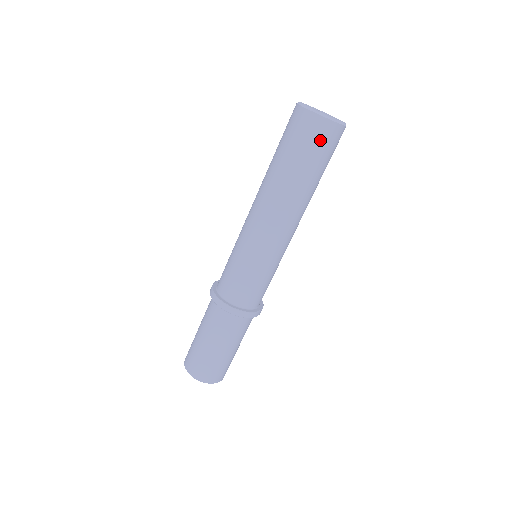
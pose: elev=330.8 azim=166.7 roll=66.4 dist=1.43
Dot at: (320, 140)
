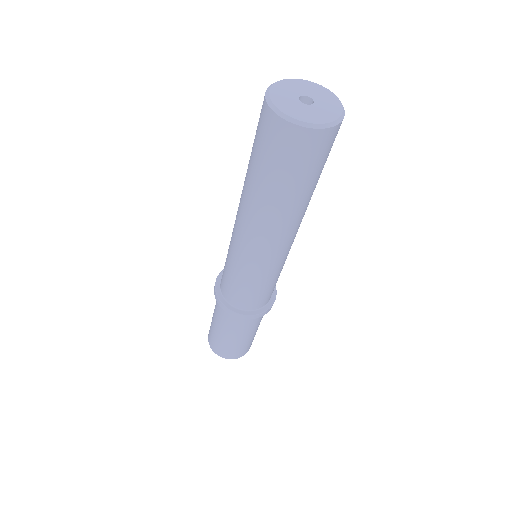
Dot at: (310, 154)
